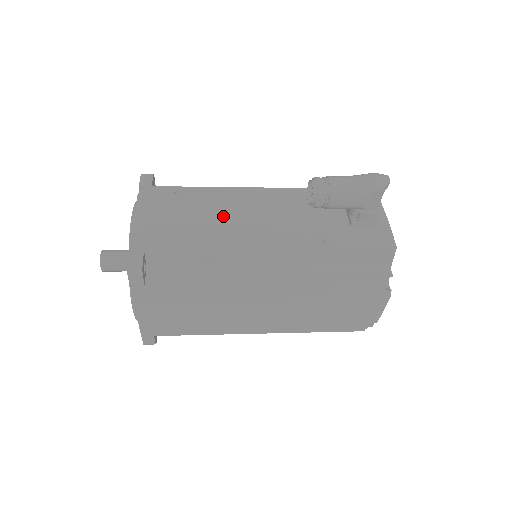
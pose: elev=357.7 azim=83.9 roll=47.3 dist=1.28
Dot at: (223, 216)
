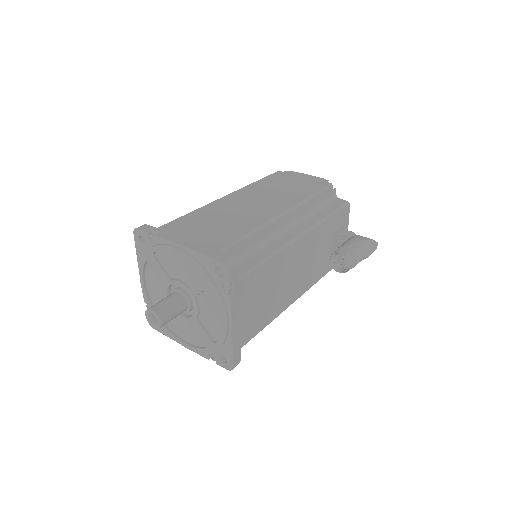
Dot at: (280, 287)
